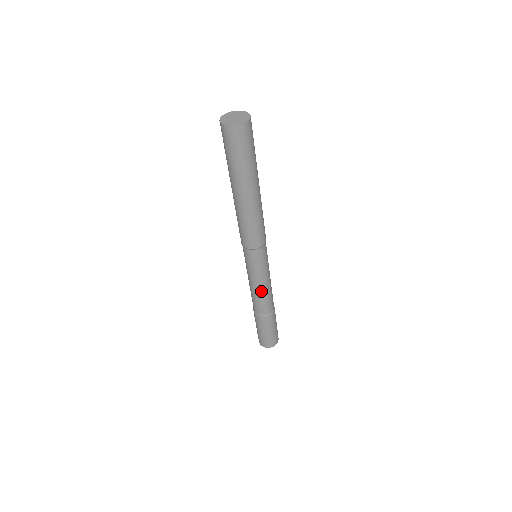
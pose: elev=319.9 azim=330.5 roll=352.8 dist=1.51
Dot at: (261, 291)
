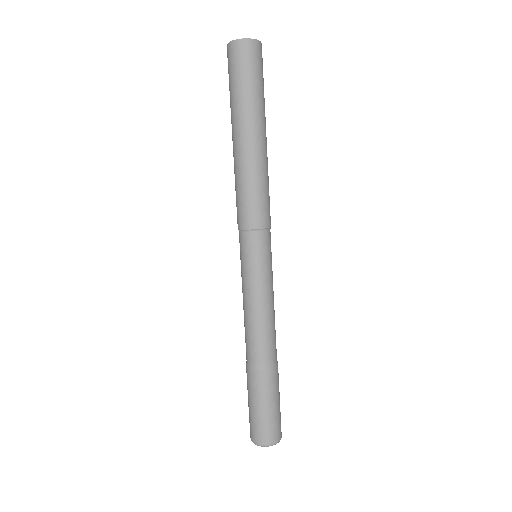
Dot at: (250, 313)
